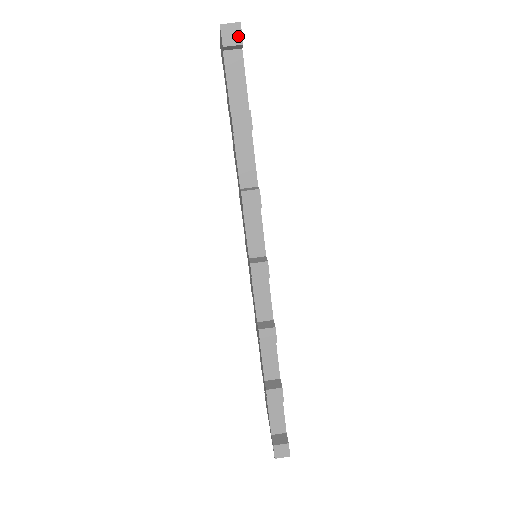
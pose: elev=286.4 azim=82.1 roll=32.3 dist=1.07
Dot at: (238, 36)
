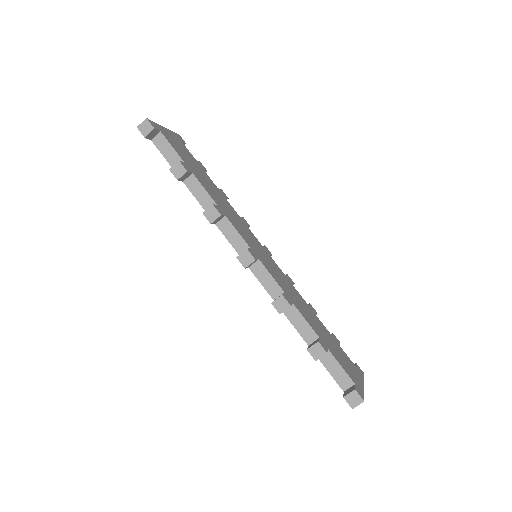
Dot at: (149, 126)
